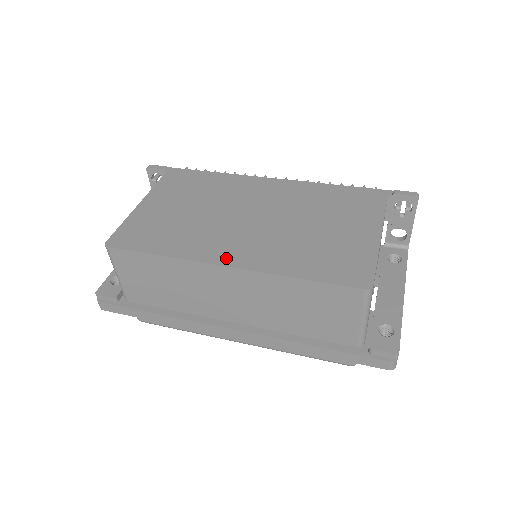
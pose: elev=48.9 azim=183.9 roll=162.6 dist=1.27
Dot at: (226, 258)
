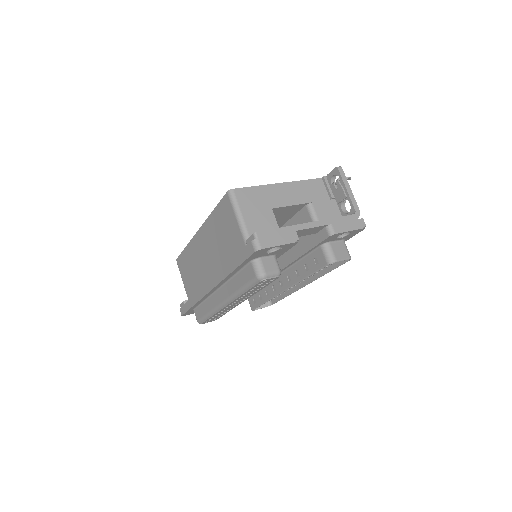
Dot at: occluded
